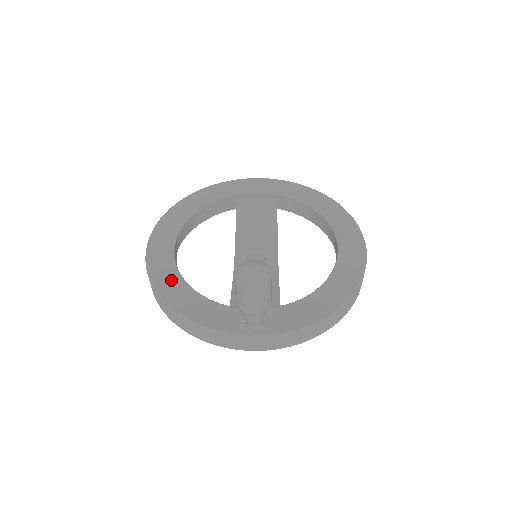
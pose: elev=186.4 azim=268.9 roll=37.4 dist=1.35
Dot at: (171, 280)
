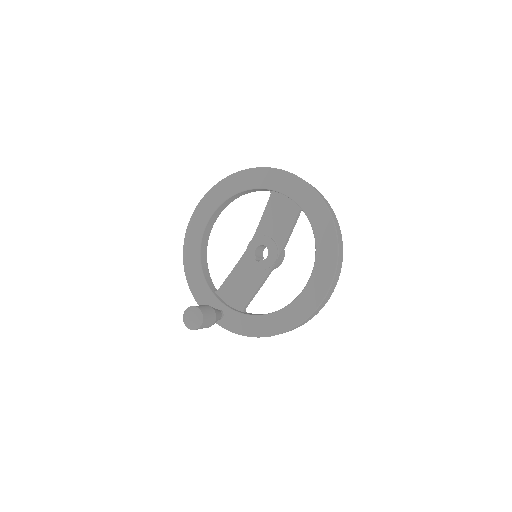
Dot at: (193, 253)
